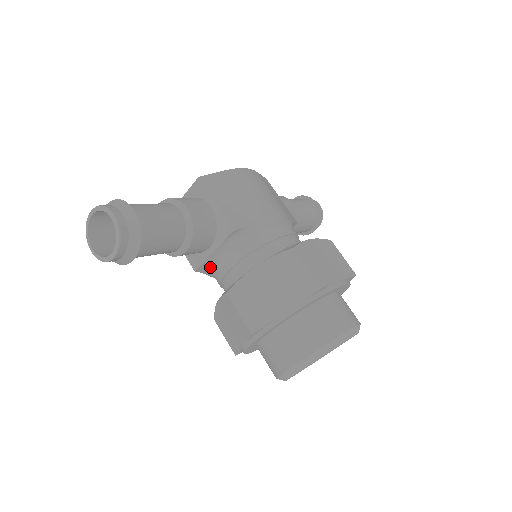
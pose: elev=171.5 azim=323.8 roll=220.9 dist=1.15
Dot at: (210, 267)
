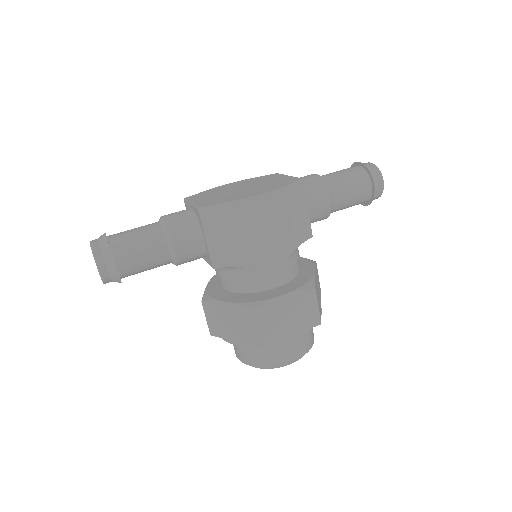
Dot at: occluded
